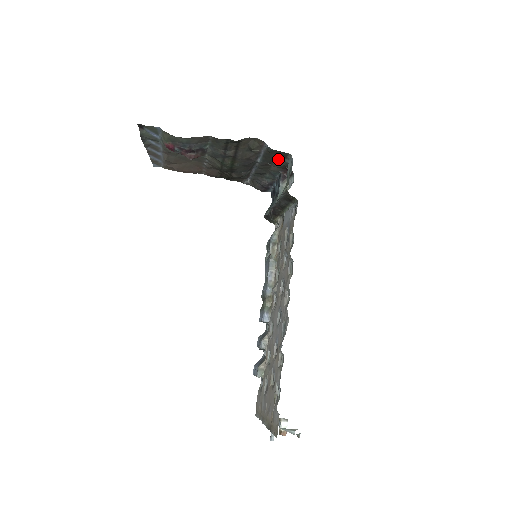
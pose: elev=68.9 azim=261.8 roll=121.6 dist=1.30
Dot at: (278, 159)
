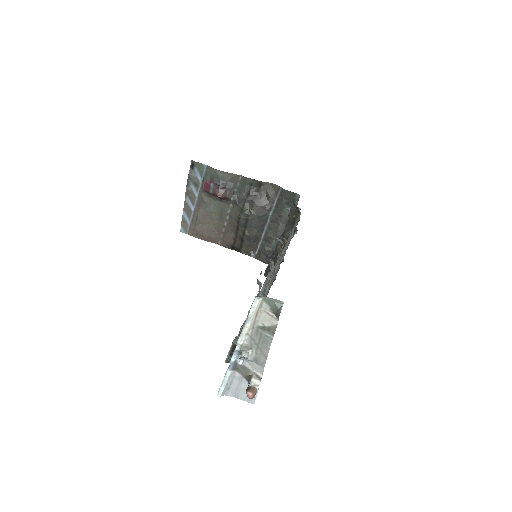
Dot at: (287, 209)
